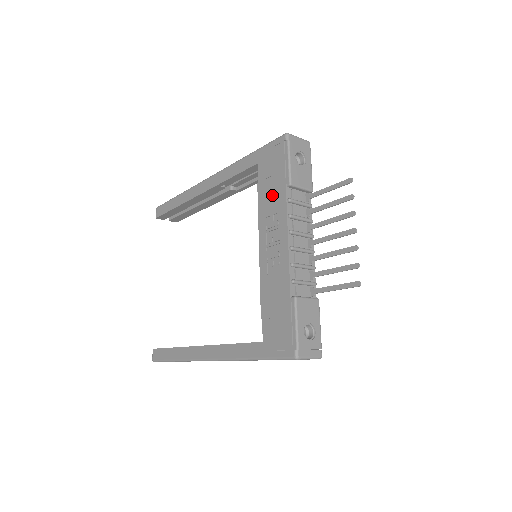
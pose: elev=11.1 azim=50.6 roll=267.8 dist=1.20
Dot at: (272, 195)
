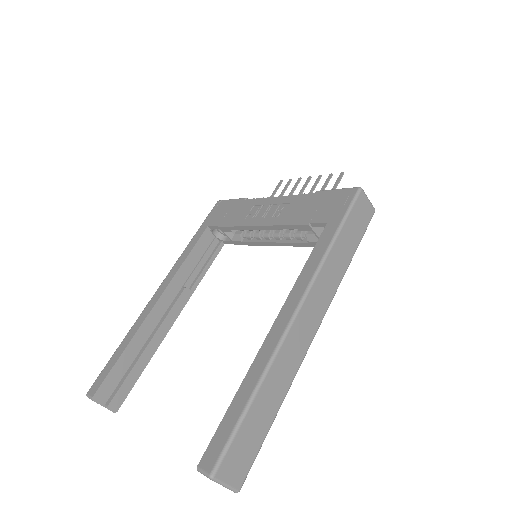
Dot at: (238, 212)
